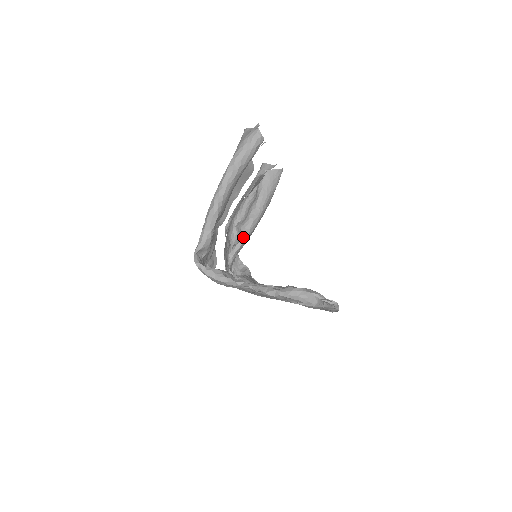
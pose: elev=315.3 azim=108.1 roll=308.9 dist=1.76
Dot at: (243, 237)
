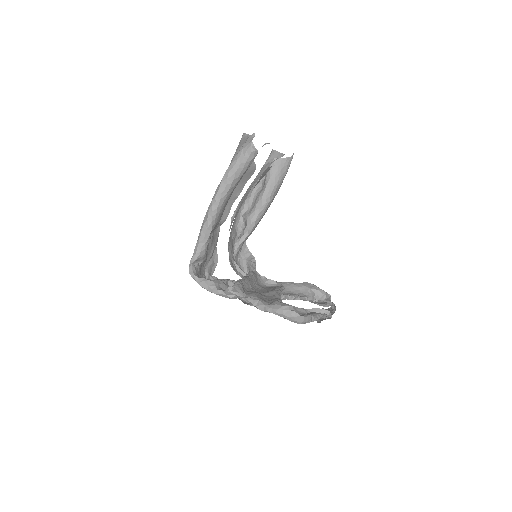
Dot at: (248, 229)
